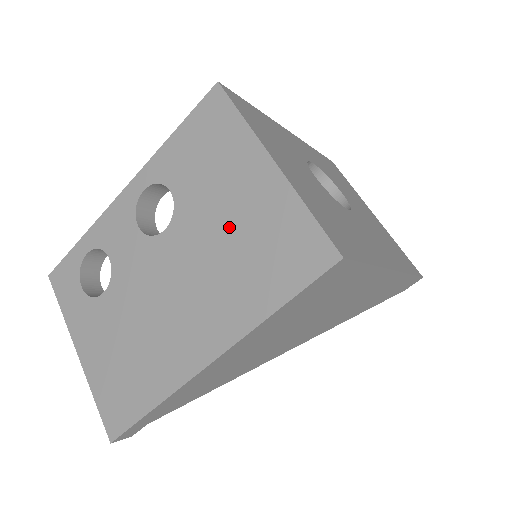
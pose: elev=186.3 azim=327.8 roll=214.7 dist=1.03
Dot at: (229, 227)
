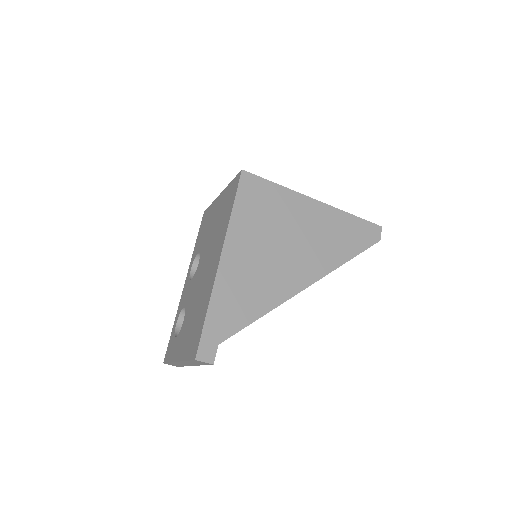
Dot at: (215, 224)
